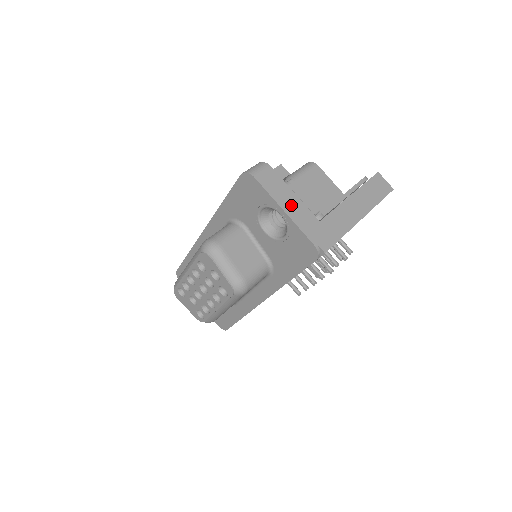
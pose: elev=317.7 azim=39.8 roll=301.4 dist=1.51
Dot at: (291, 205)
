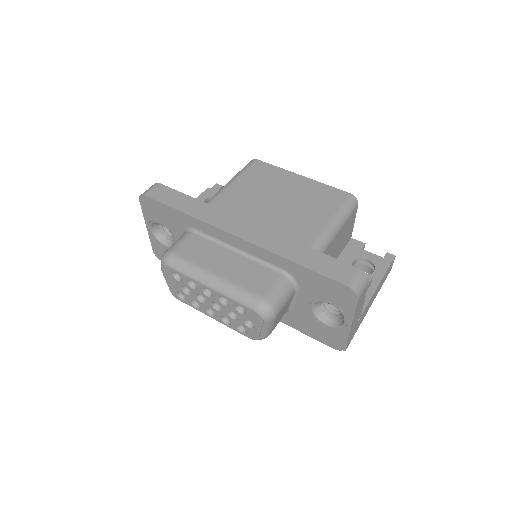
Dot at: (356, 318)
